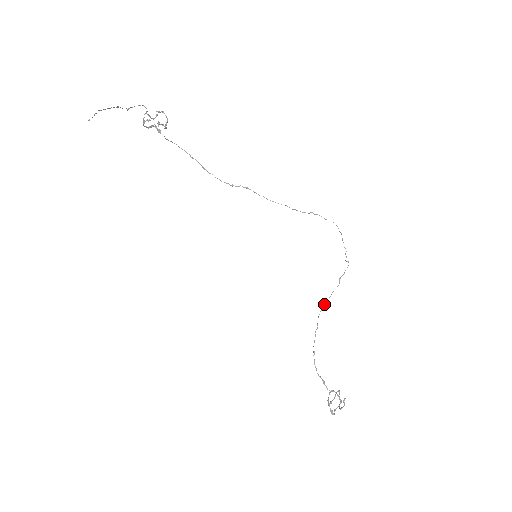
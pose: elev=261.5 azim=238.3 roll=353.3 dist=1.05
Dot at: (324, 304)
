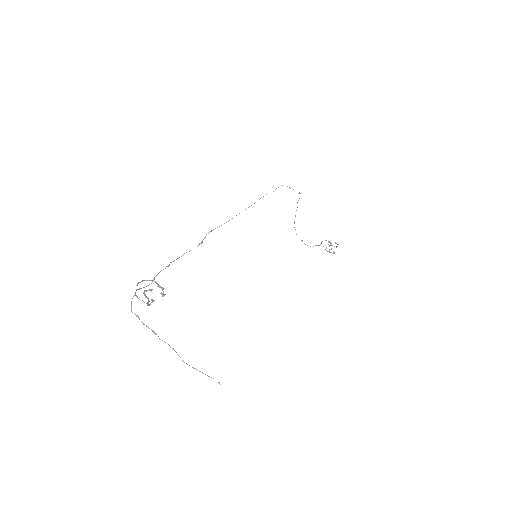
Dot at: occluded
